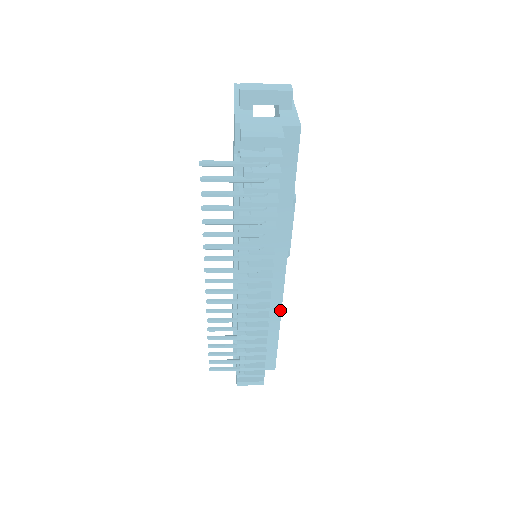
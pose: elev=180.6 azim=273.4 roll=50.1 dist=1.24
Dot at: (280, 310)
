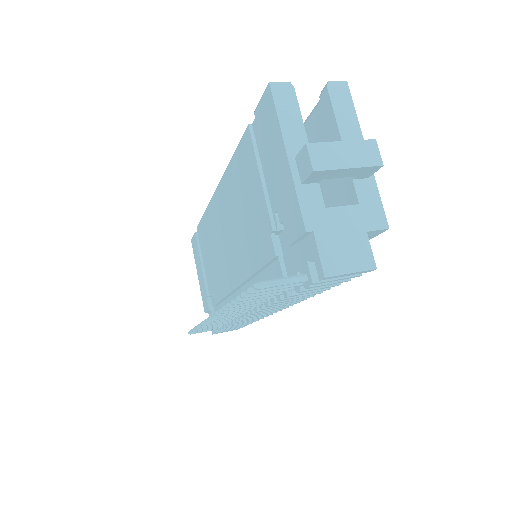
Dot at: occluded
